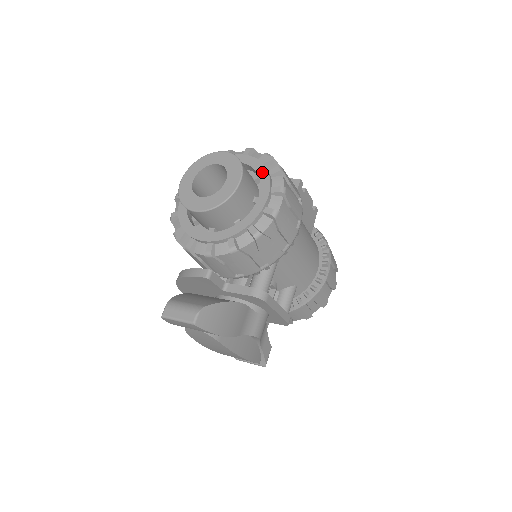
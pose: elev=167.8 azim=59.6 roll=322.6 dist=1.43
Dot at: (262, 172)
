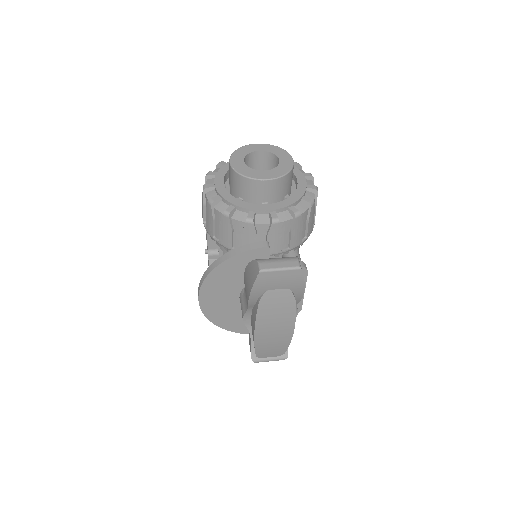
Dot at: occluded
